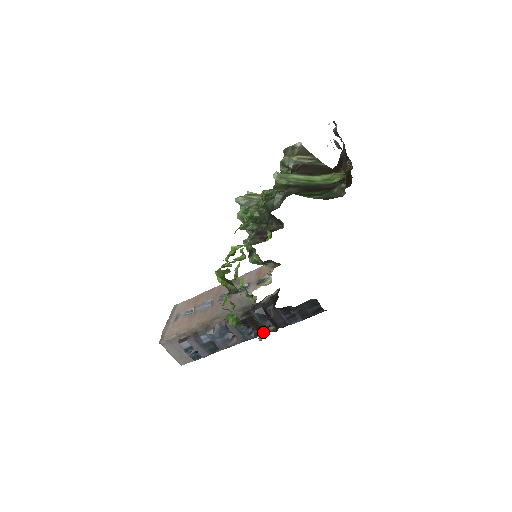
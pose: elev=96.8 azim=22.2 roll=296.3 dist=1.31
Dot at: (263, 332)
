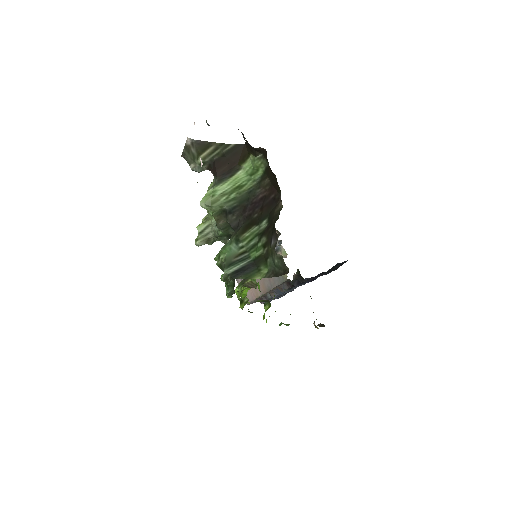
Dot at: (315, 326)
